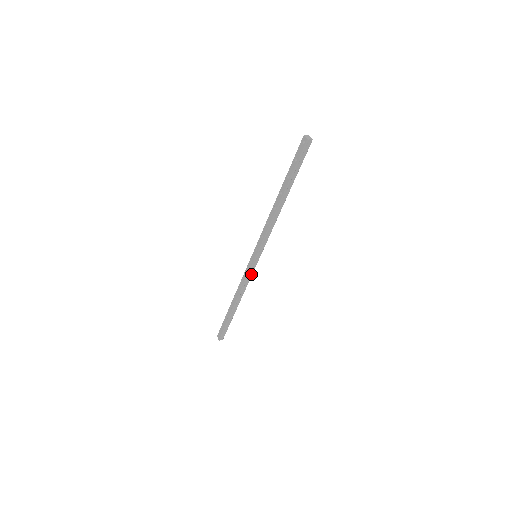
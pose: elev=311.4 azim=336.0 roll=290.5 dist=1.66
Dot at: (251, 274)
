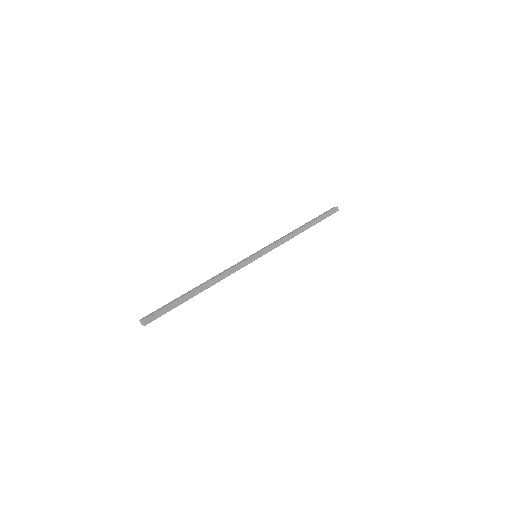
Dot at: (242, 266)
